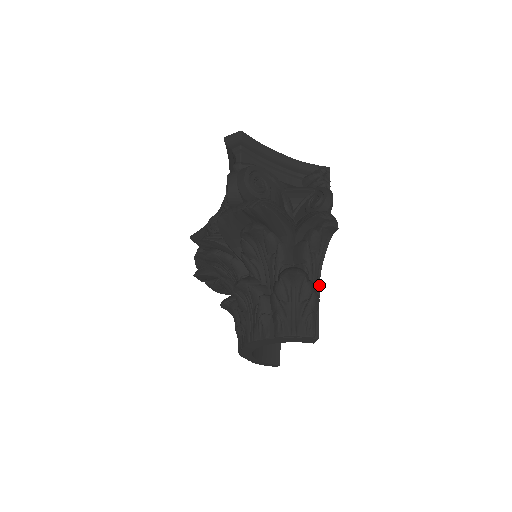
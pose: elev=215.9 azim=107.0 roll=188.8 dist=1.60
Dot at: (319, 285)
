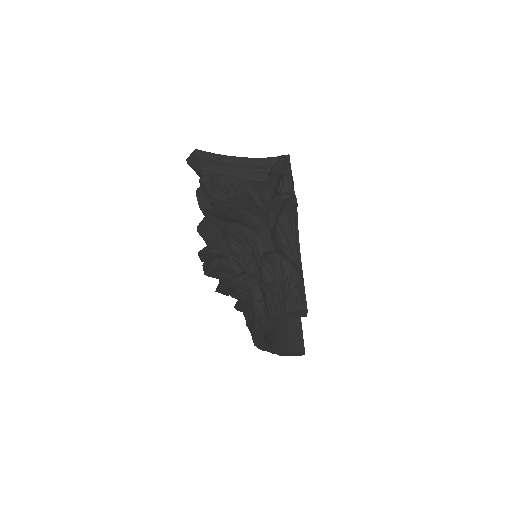
Dot at: occluded
